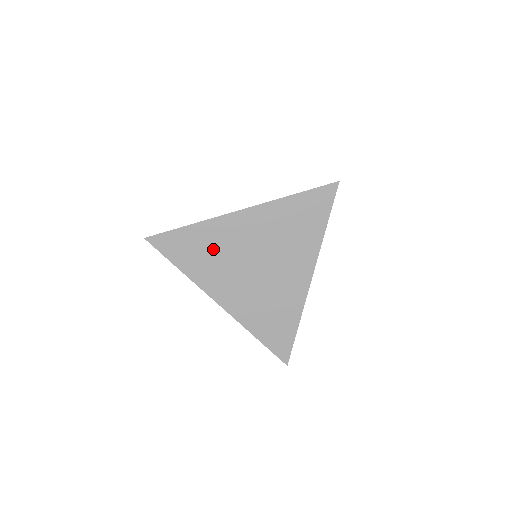
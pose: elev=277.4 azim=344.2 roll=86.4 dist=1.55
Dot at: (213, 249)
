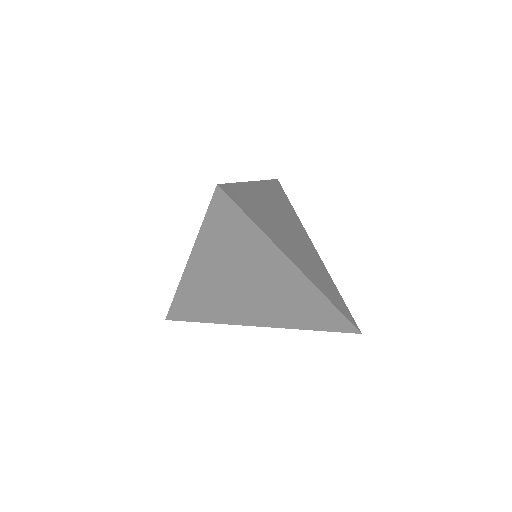
Dot at: (207, 299)
